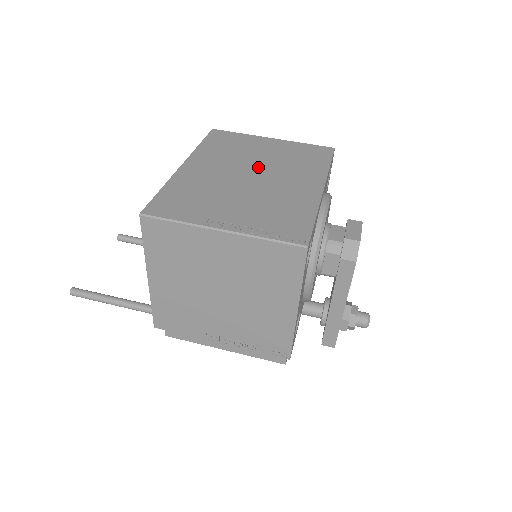
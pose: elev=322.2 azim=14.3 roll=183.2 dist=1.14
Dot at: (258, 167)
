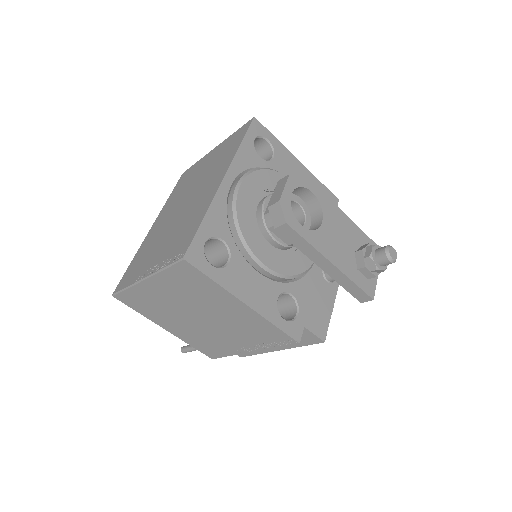
Dot at: (191, 192)
